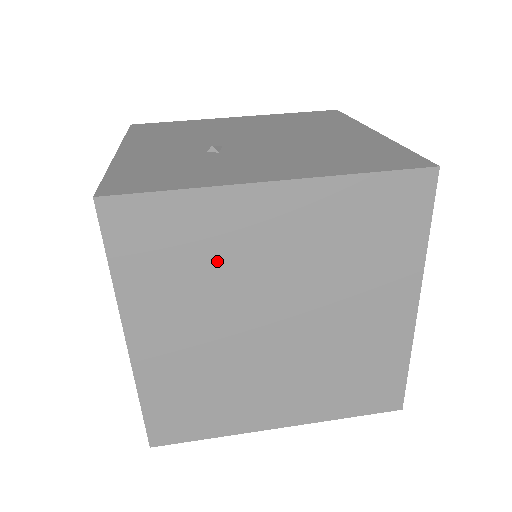
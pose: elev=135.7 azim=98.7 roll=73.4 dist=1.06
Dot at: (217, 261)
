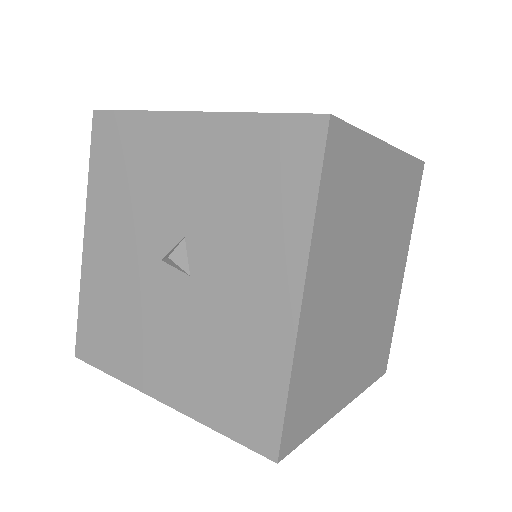
Dot at: (360, 209)
